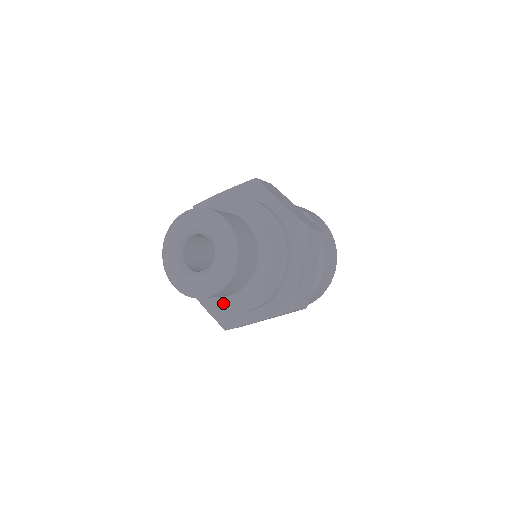
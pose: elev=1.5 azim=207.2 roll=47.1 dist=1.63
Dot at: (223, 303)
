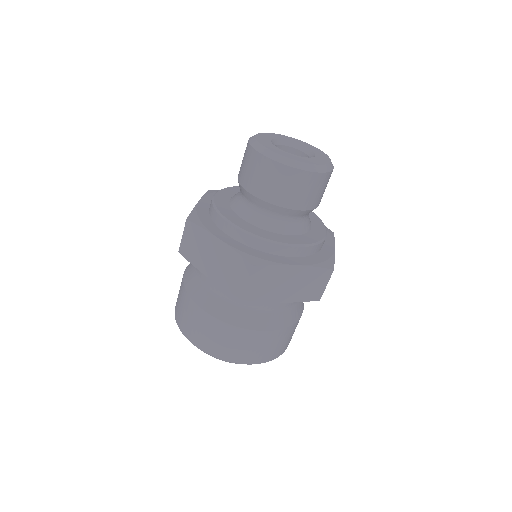
Dot at: (223, 207)
